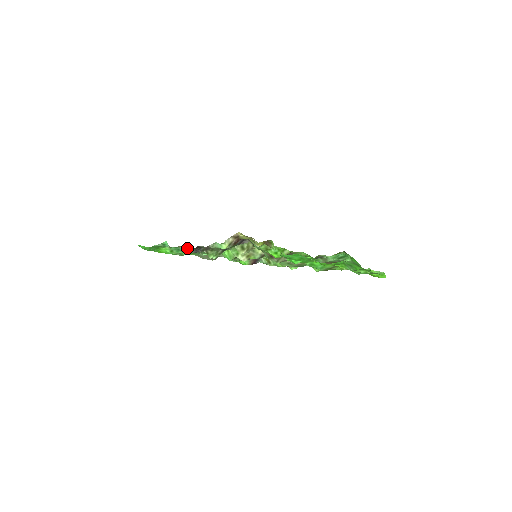
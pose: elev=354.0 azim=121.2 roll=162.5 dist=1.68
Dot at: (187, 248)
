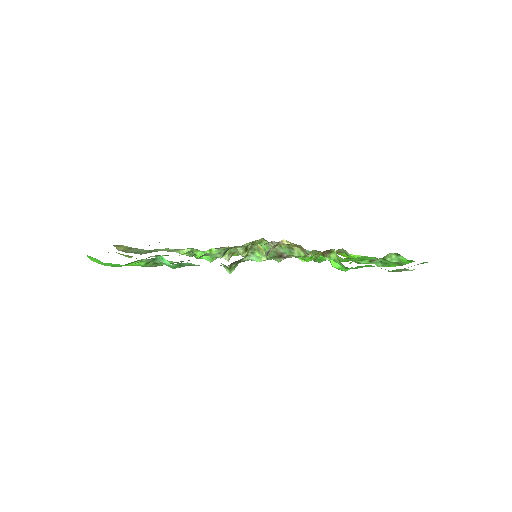
Dot at: occluded
